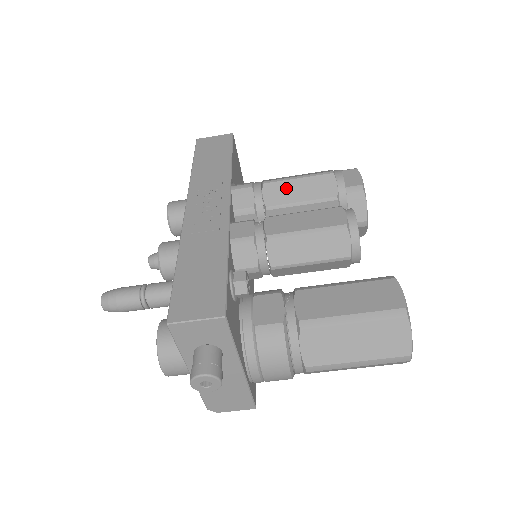
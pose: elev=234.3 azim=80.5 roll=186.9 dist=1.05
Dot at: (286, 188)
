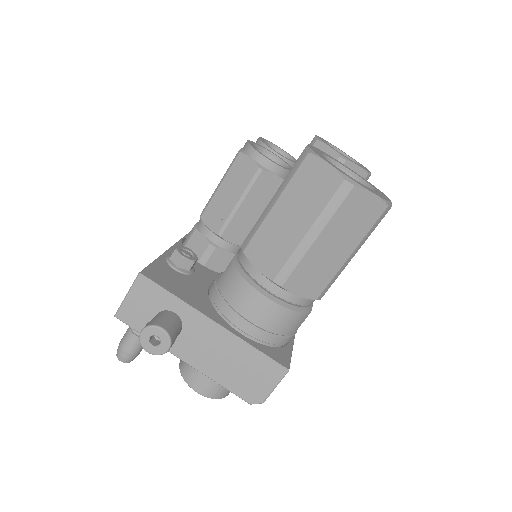
Dot at: occluded
